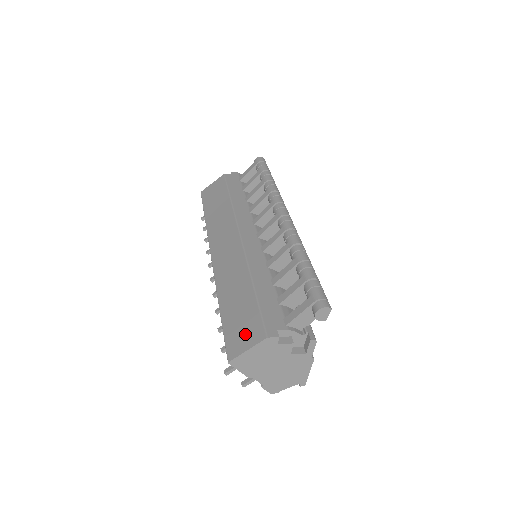
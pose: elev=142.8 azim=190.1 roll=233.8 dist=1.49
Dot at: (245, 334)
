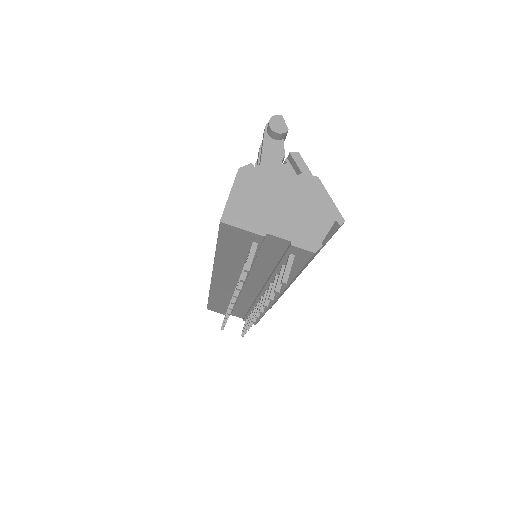
Dot at: occluded
